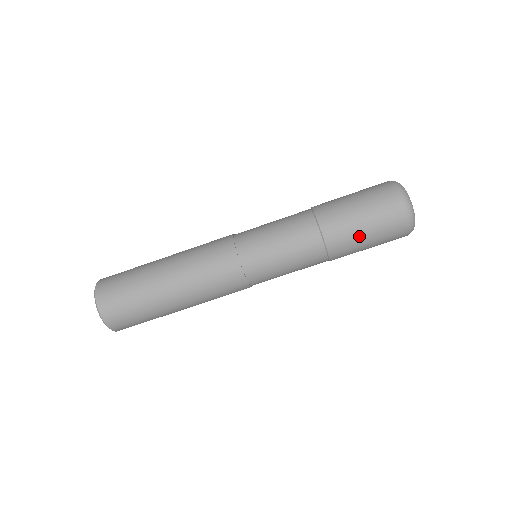
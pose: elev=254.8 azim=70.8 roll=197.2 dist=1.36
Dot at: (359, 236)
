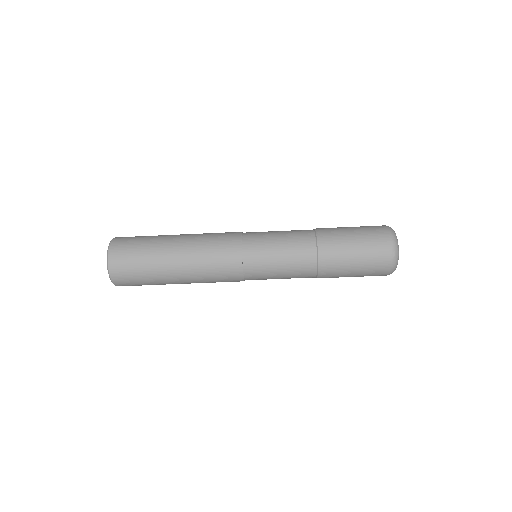
Dot at: occluded
